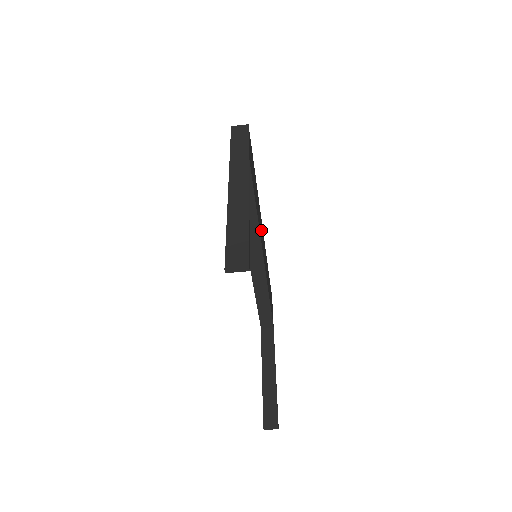
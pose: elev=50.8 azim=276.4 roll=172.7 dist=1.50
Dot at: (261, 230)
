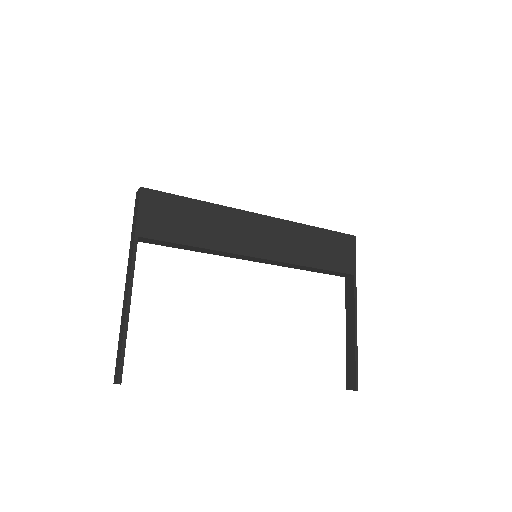
Dot at: (246, 232)
